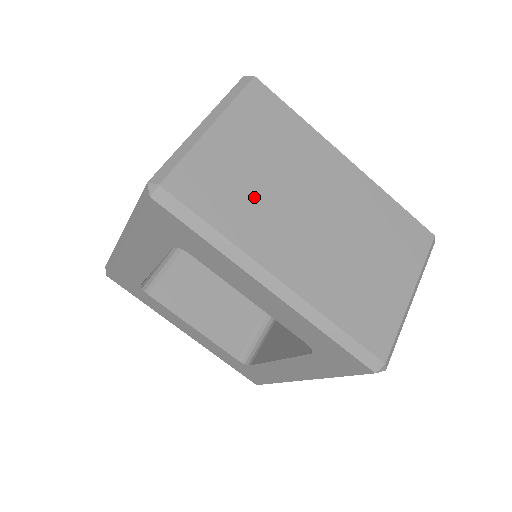
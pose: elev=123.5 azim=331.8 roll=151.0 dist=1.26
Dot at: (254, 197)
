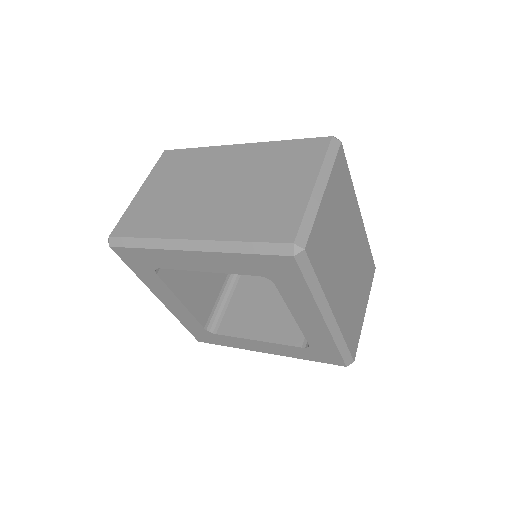
Dot at: (332, 252)
